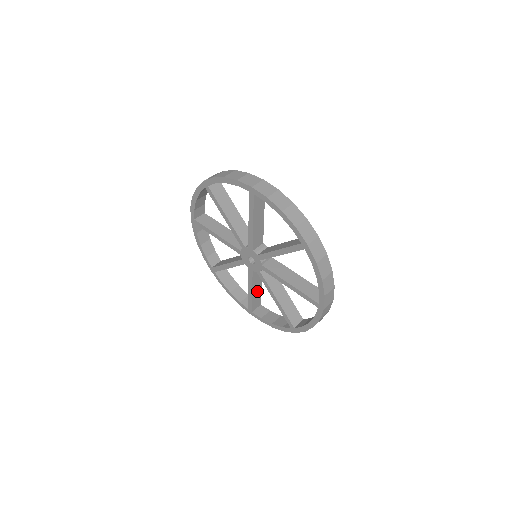
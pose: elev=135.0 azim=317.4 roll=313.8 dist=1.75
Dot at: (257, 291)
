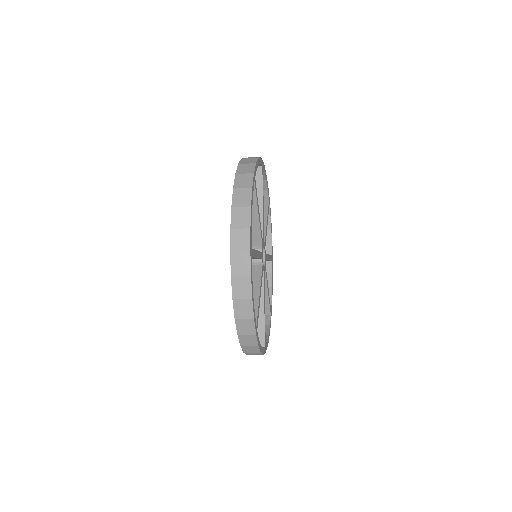
Dot at: occluded
